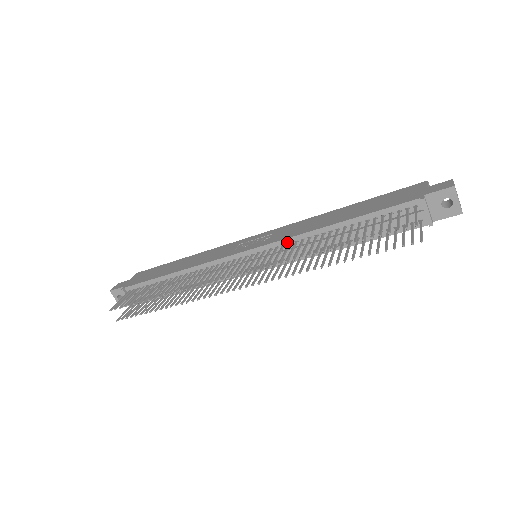
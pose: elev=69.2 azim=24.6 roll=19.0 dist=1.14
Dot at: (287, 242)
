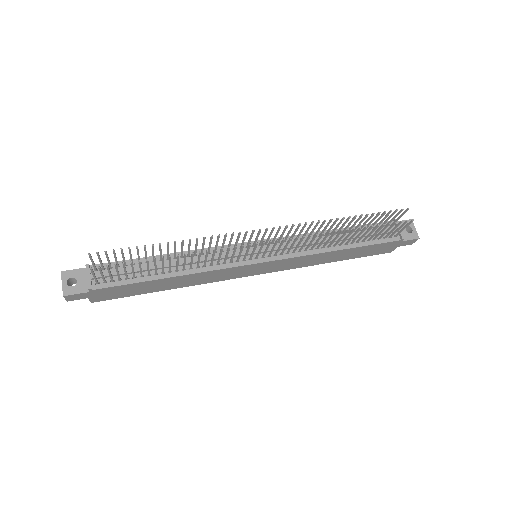
Dot at: (294, 238)
